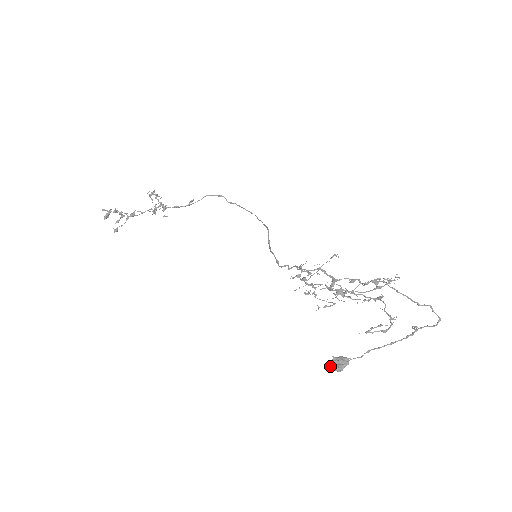
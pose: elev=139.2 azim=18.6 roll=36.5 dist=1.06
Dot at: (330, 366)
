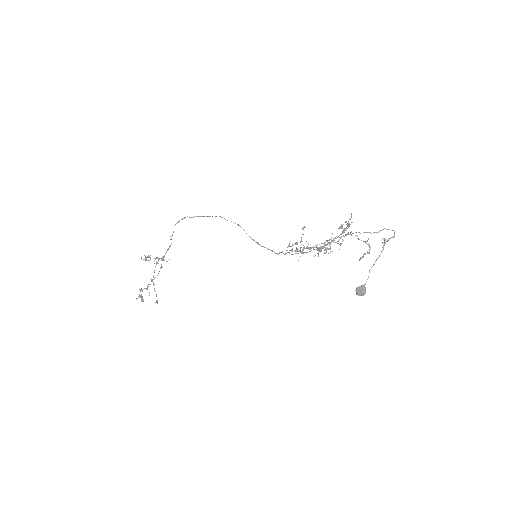
Dot at: occluded
